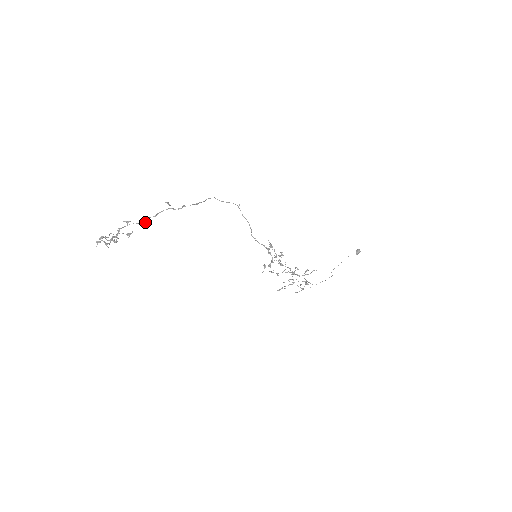
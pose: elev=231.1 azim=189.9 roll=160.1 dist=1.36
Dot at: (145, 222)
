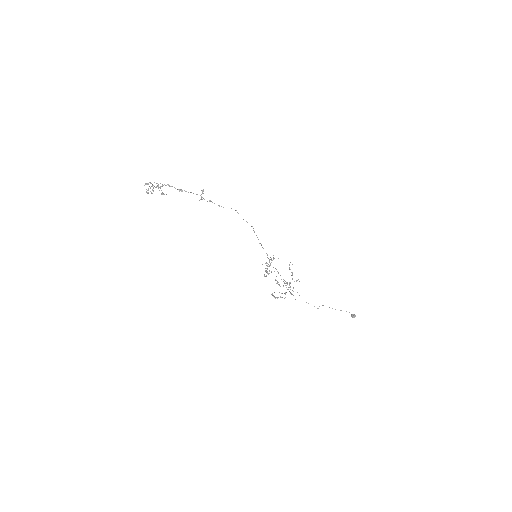
Dot at: (181, 191)
